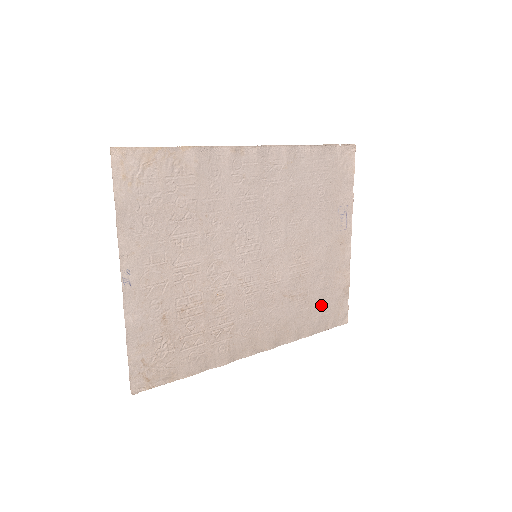
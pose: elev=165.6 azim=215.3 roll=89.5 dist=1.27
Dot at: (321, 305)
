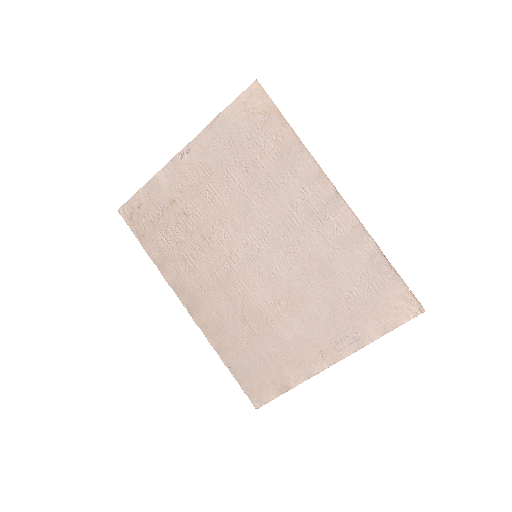
Dot at: (256, 362)
